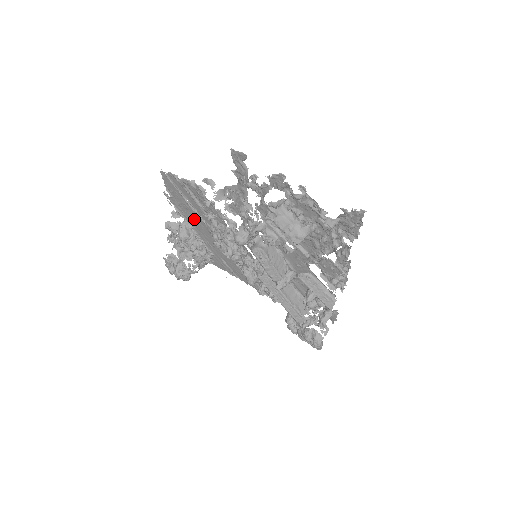
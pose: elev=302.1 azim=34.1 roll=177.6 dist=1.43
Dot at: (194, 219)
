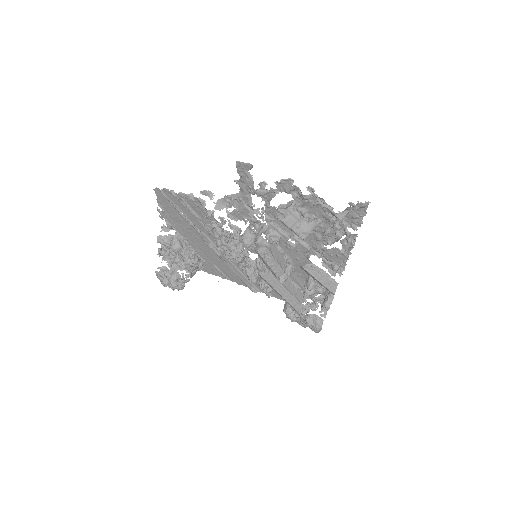
Dot at: (187, 230)
